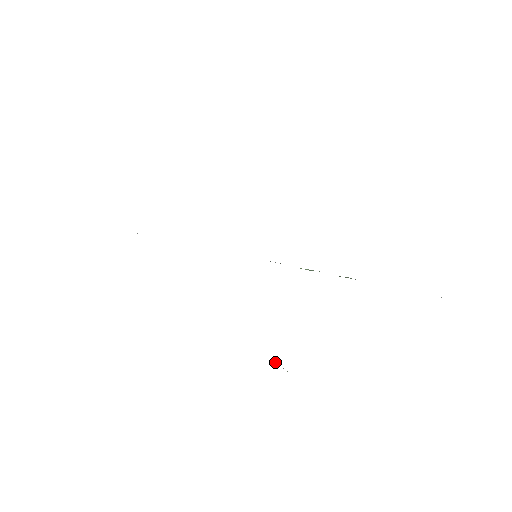
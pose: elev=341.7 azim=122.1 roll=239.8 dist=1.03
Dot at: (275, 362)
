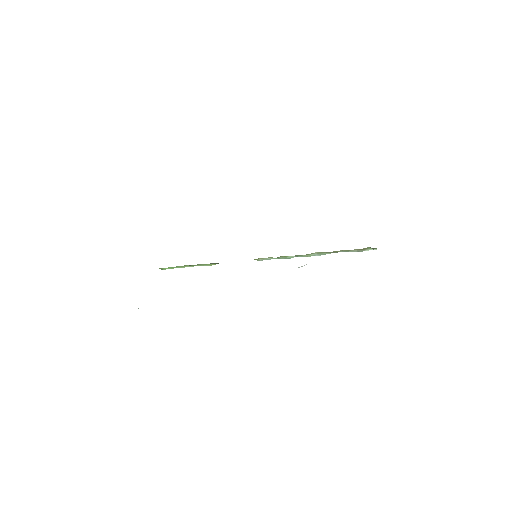
Dot at: occluded
